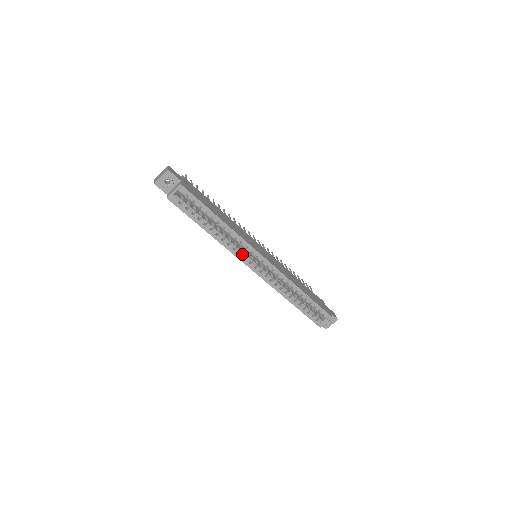
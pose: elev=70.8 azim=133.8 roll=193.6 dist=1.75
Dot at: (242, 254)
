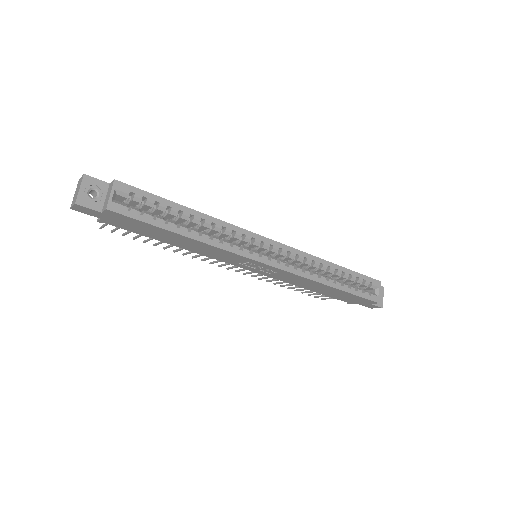
Dot at: (244, 248)
